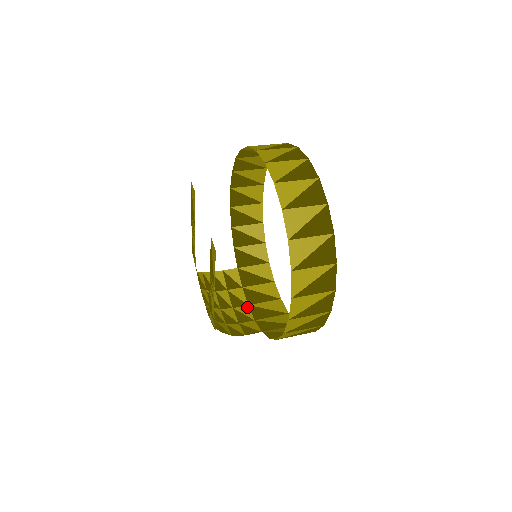
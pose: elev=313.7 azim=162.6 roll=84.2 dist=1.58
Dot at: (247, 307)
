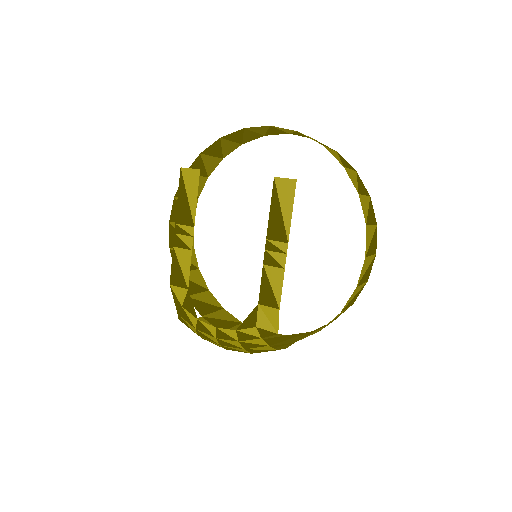
Dot at: occluded
